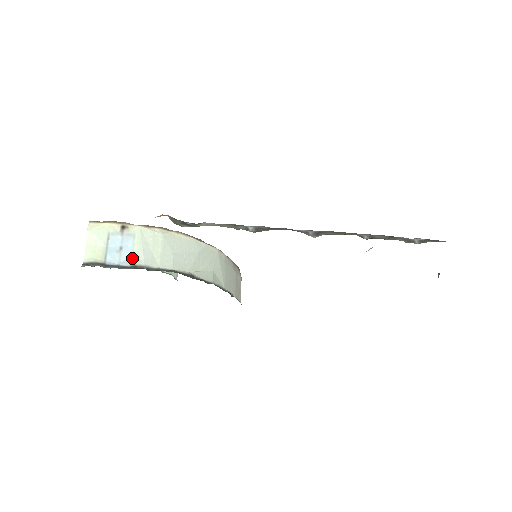
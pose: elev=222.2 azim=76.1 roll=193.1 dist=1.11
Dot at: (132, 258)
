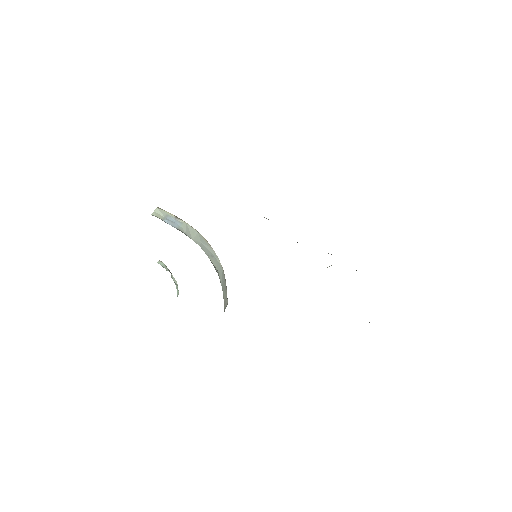
Dot at: (179, 228)
